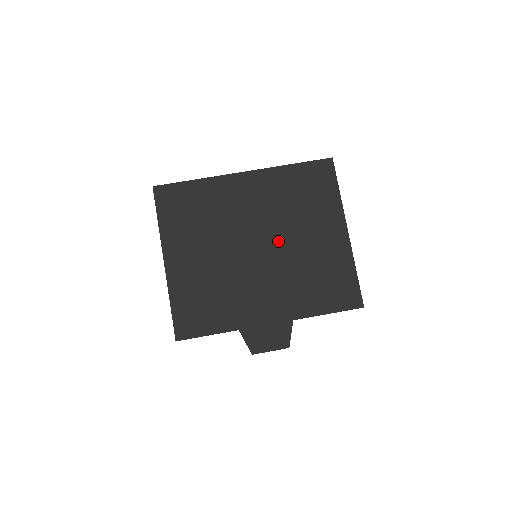
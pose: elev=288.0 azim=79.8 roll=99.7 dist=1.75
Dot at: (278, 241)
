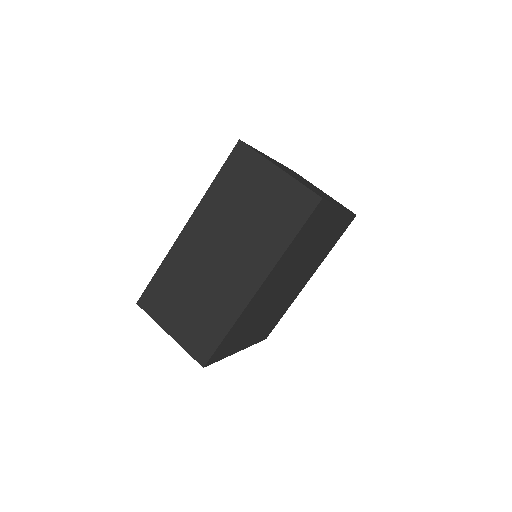
Dot at: (300, 266)
